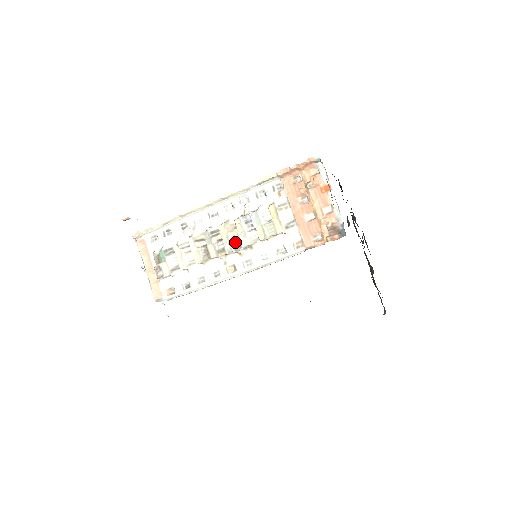
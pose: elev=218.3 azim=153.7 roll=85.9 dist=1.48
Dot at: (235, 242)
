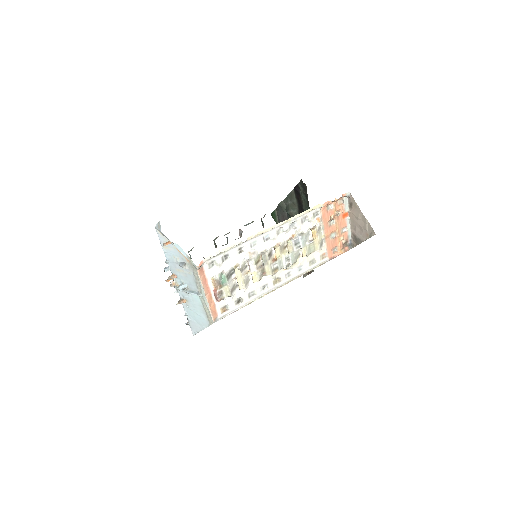
Dot at: (286, 261)
